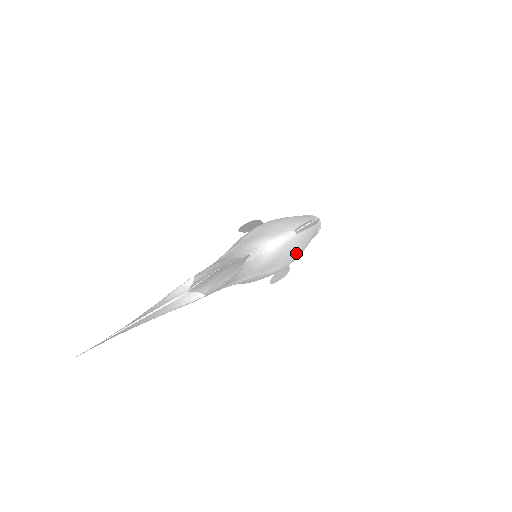
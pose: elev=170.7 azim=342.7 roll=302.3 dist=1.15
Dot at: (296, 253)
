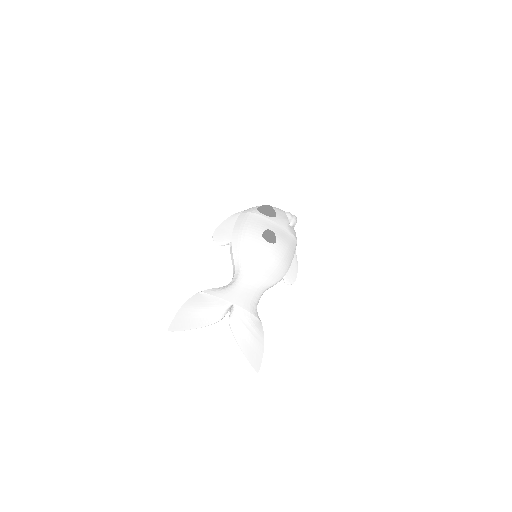
Dot at: occluded
